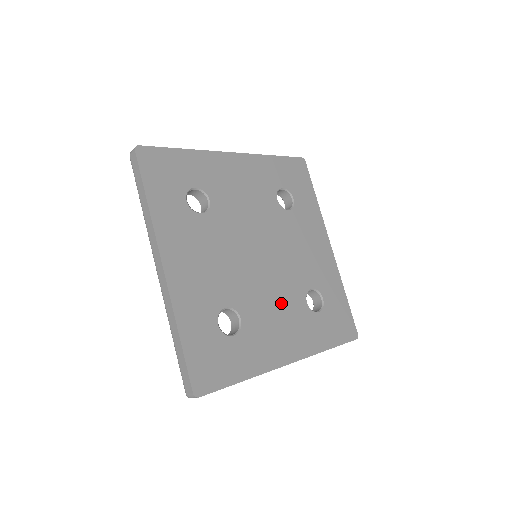
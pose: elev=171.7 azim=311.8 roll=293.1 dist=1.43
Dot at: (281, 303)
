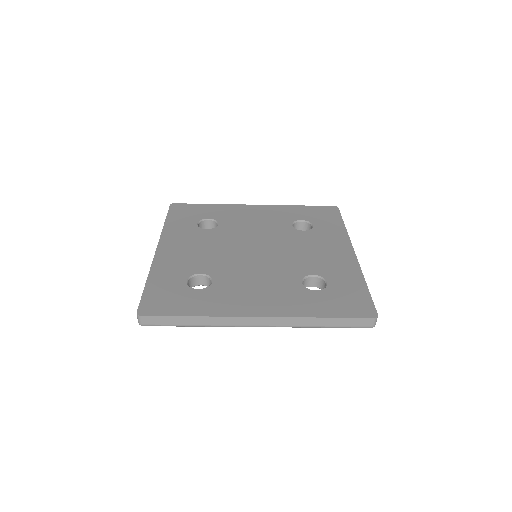
Dot at: (266, 279)
